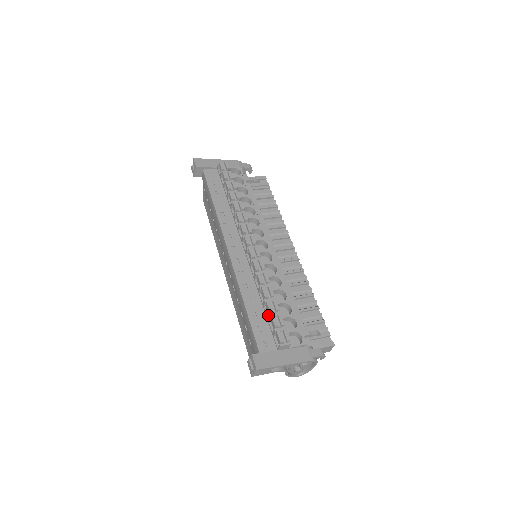
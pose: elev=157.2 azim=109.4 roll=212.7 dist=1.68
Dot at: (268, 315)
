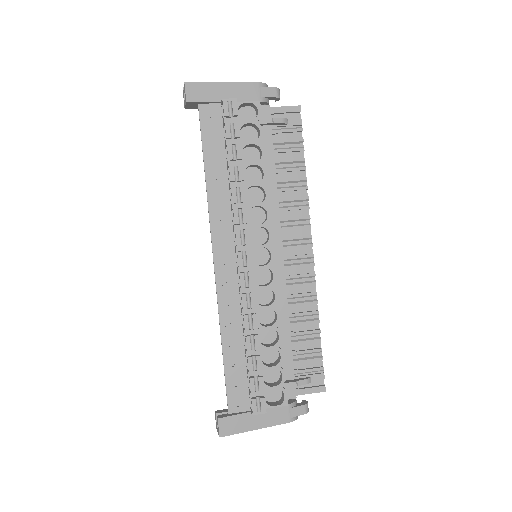
Dot at: (247, 371)
